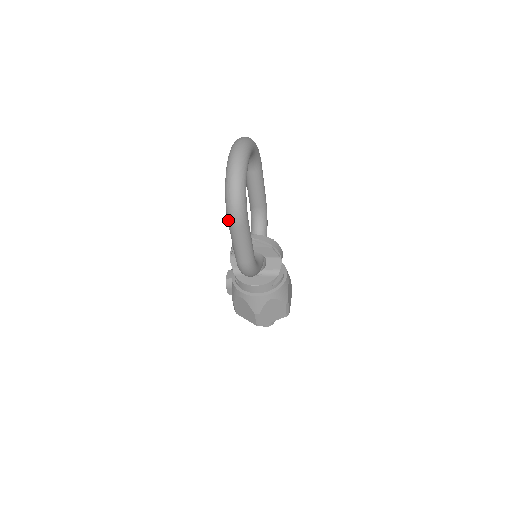
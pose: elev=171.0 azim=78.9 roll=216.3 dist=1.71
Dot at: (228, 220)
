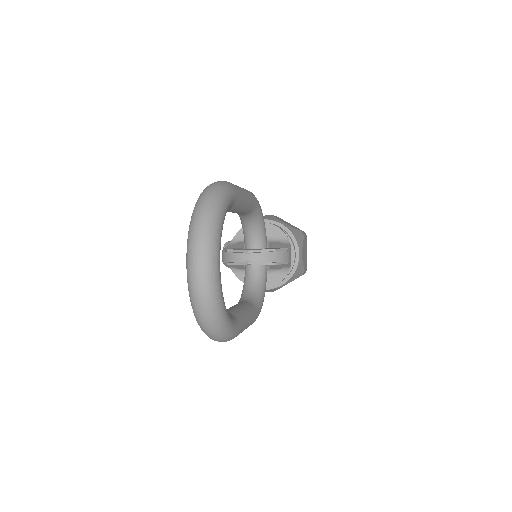
Dot at: occluded
